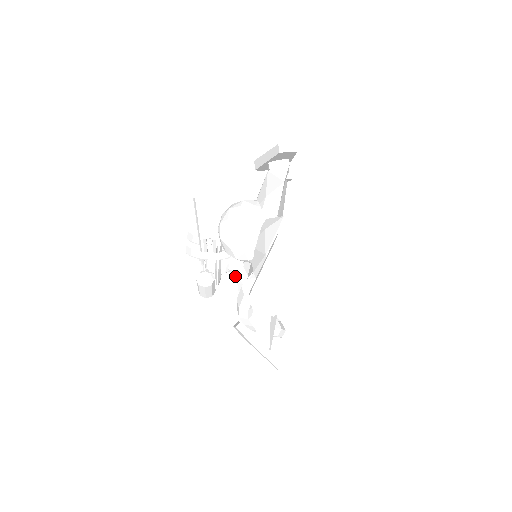
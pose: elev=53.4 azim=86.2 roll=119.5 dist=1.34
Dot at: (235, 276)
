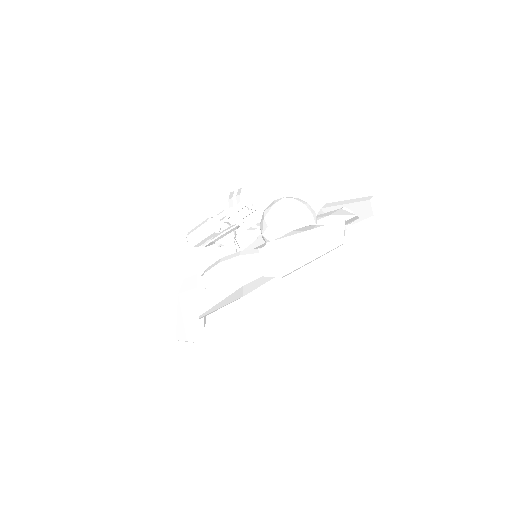
Dot at: (222, 255)
